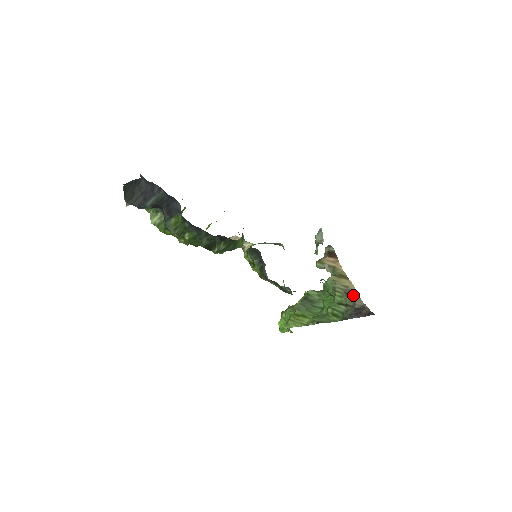
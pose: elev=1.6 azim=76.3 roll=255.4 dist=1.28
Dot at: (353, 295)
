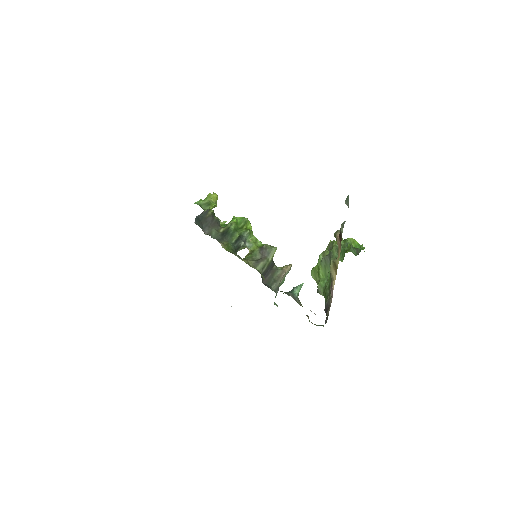
Dot at: (331, 291)
